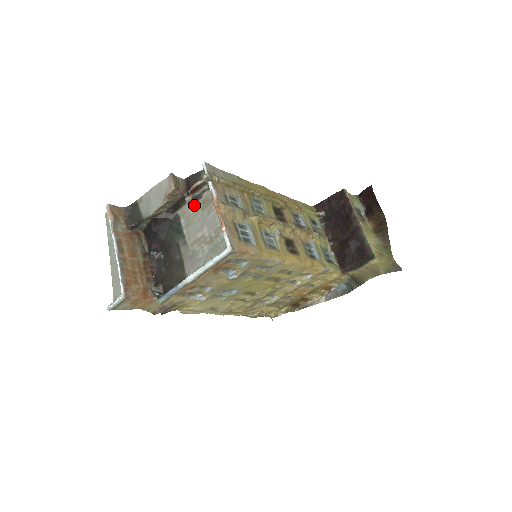
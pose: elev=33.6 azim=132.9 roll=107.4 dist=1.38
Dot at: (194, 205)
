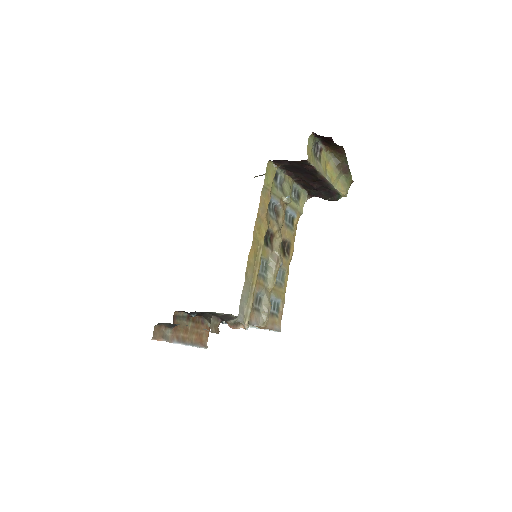
Dot at: occluded
